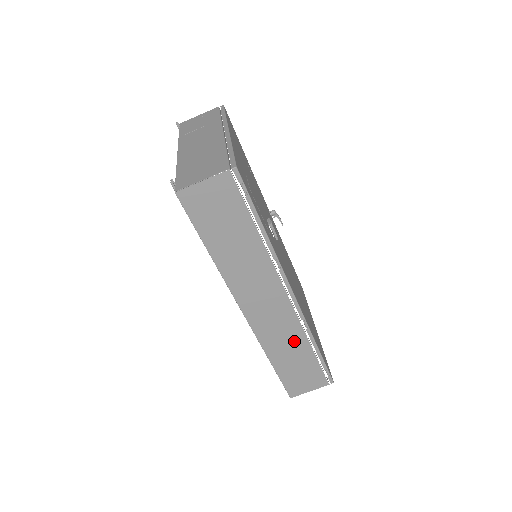
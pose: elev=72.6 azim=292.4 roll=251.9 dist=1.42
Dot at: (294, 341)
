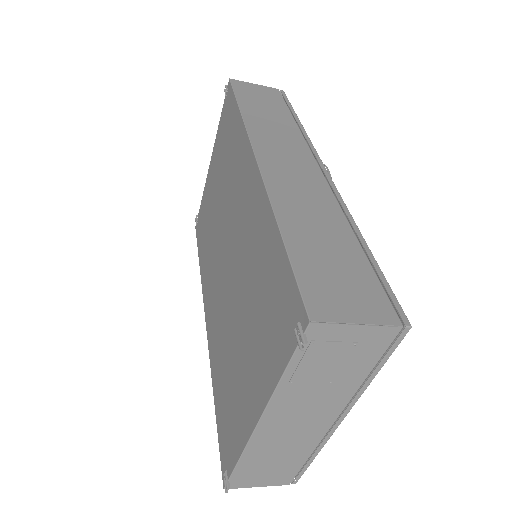
Dot at: occluded
